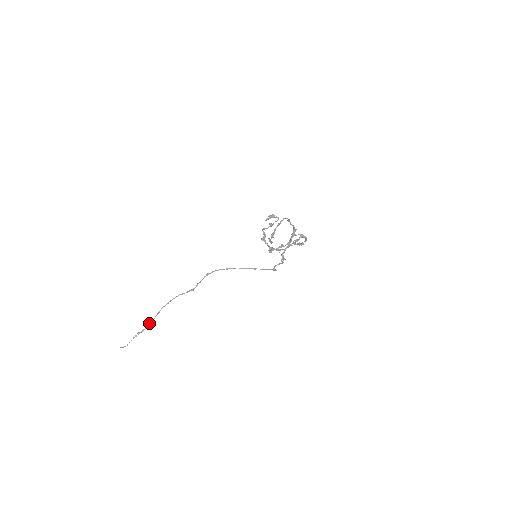
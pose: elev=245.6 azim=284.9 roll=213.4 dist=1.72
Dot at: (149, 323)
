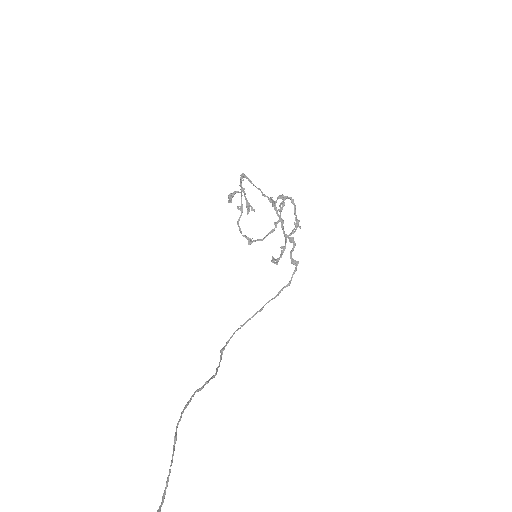
Dot at: occluded
